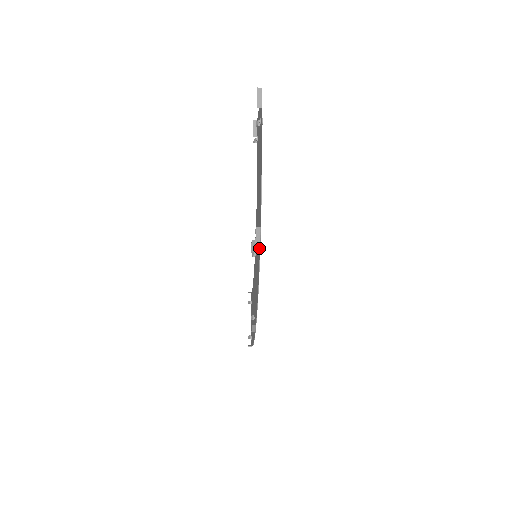
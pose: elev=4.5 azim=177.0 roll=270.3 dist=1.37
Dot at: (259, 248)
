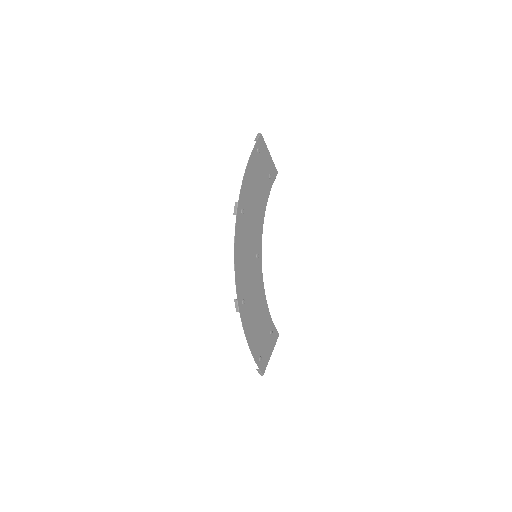
Dot at: (238, 221)
